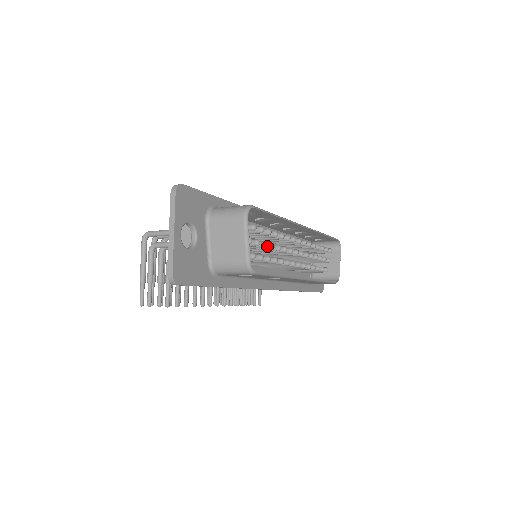
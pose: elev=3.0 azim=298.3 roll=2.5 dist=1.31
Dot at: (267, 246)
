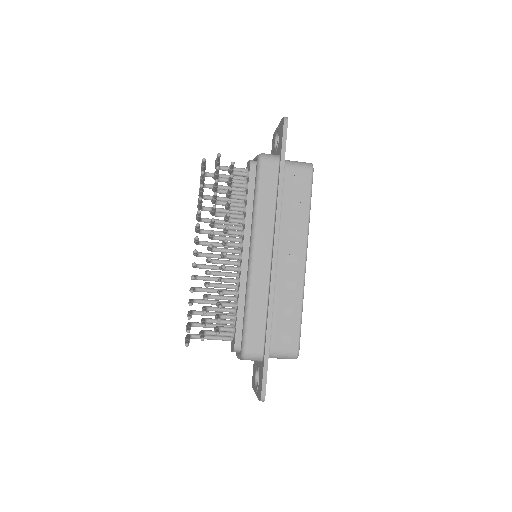
Dot at: occluded
